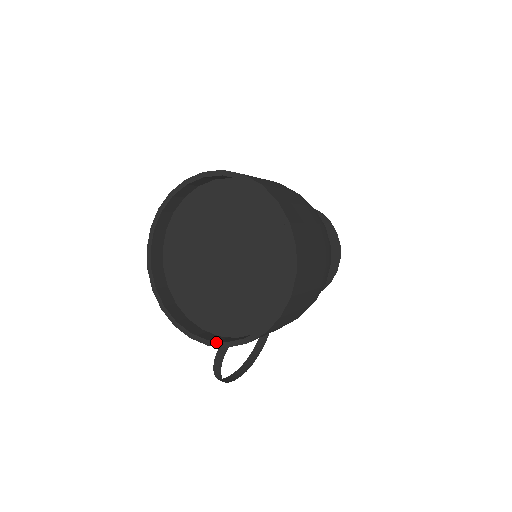
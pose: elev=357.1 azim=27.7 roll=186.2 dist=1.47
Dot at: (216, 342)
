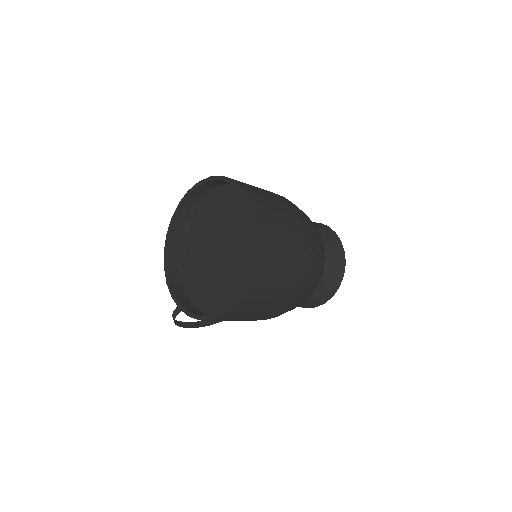
Dot at: (177, 300)
